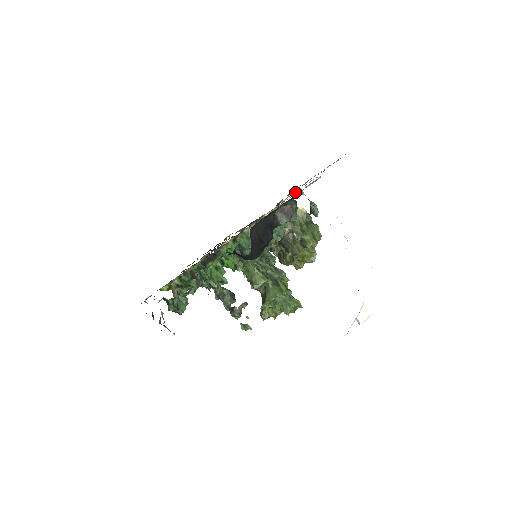
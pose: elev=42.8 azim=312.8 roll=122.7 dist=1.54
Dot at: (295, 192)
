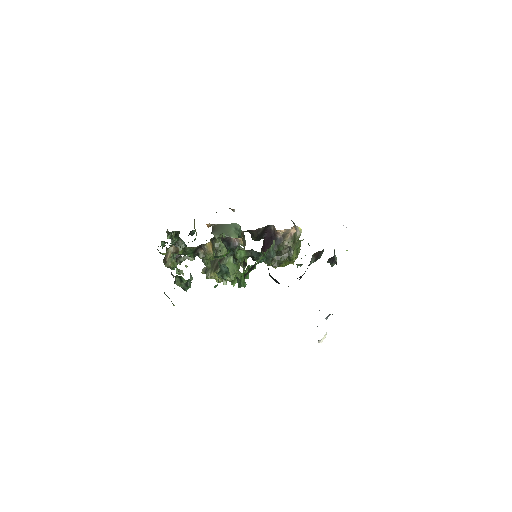
Dot at: occluded
